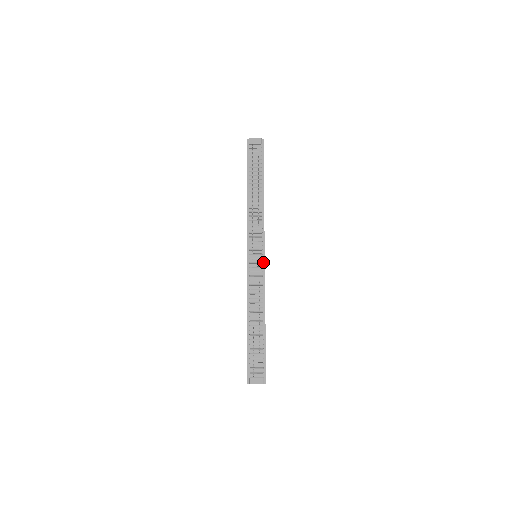
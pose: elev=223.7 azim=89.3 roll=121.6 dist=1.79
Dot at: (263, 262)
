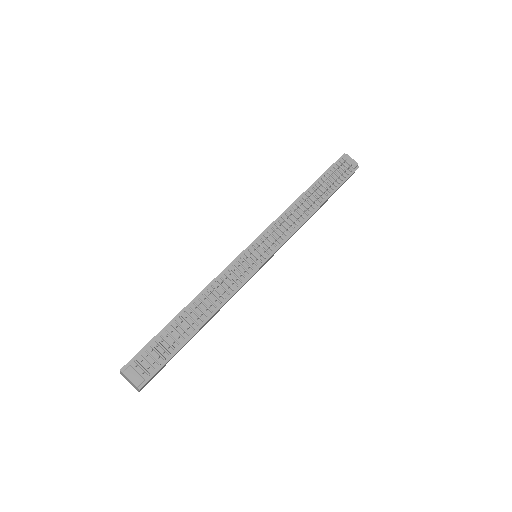
Dot at: (259, 266)
